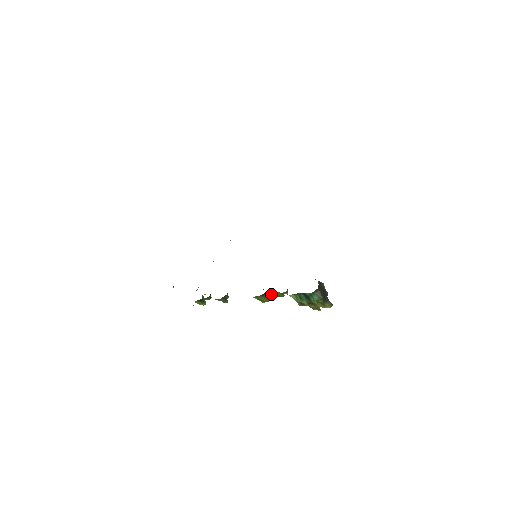
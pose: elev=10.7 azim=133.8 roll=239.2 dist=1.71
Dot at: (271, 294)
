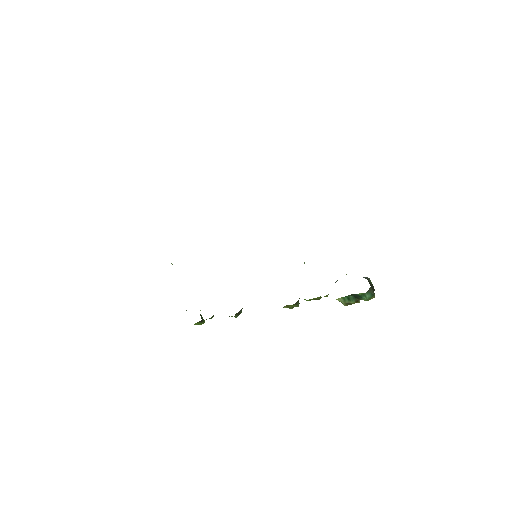
Dot at: (307, 300)
